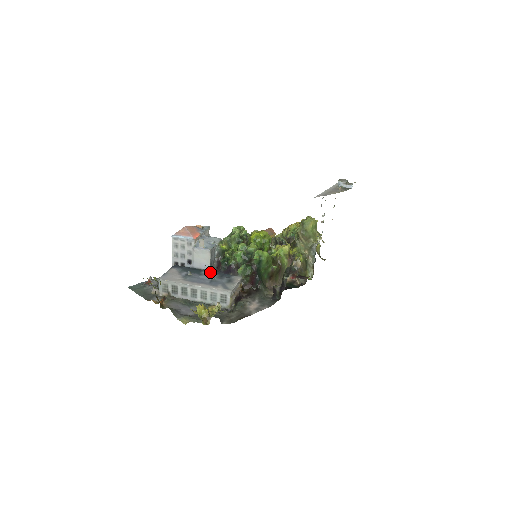
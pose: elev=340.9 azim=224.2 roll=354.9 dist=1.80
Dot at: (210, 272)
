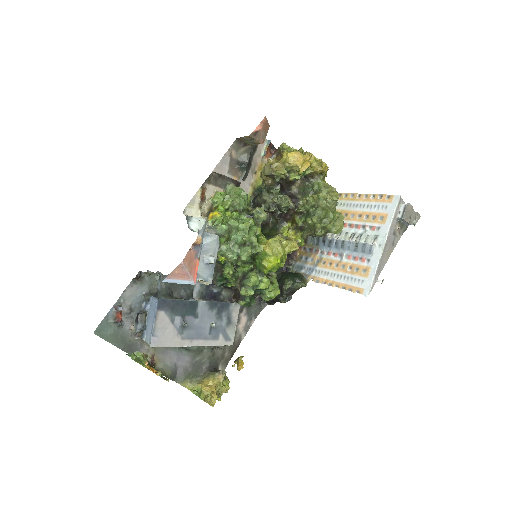
Dot at: (206, 306)
